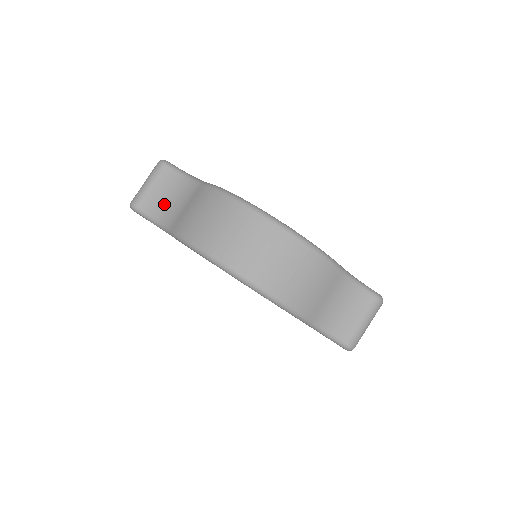
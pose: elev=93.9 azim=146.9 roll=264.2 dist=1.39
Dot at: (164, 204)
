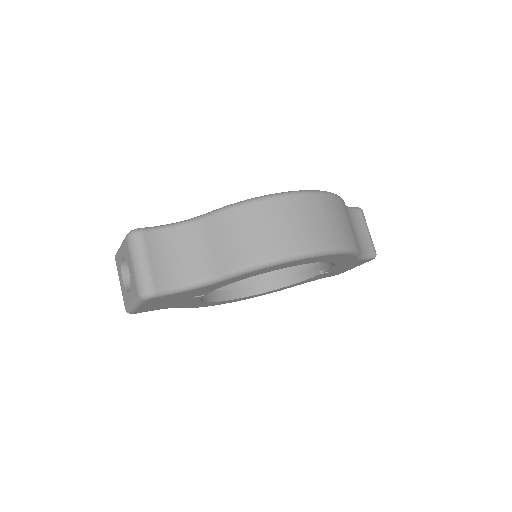
Dot at: (180, 265)
